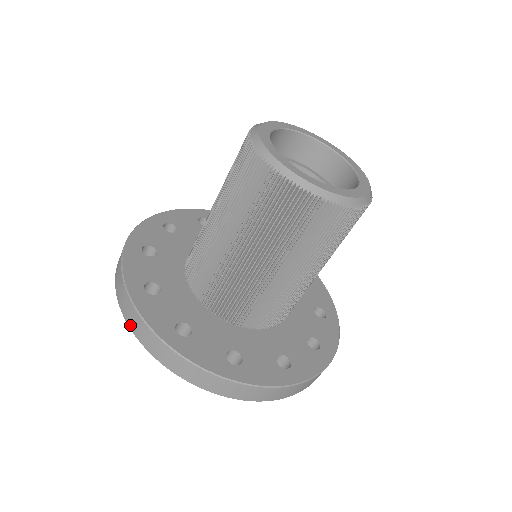
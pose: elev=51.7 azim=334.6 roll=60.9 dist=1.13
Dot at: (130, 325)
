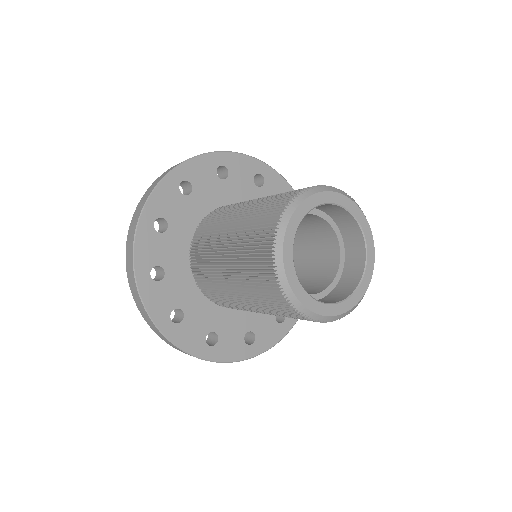
Dot at: (134, 299)
